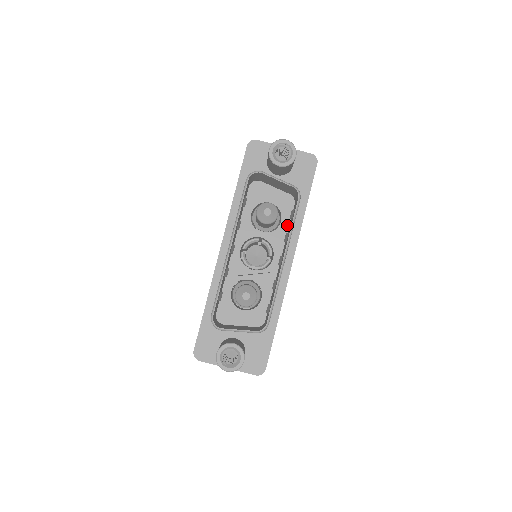
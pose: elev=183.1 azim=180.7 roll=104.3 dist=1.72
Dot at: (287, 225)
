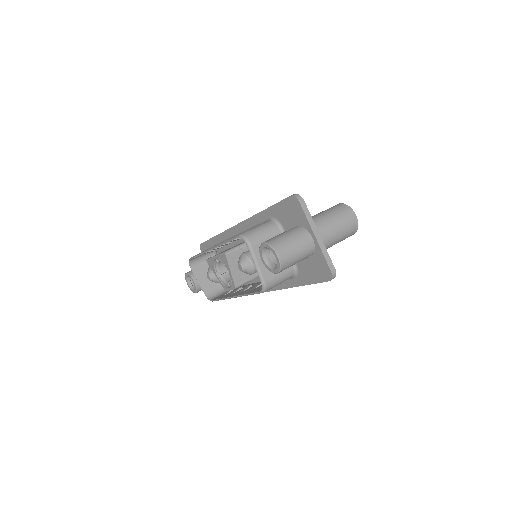
Dot at: occluded
